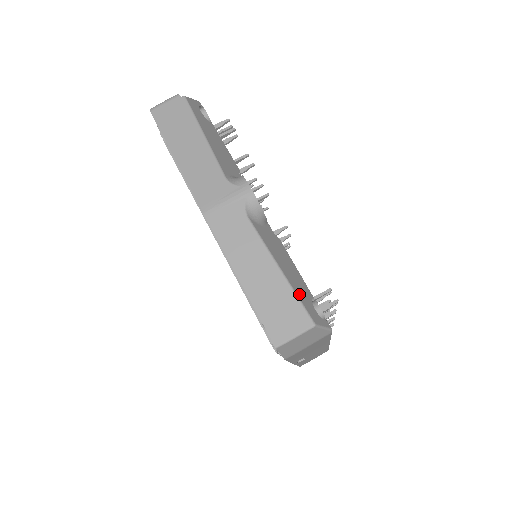
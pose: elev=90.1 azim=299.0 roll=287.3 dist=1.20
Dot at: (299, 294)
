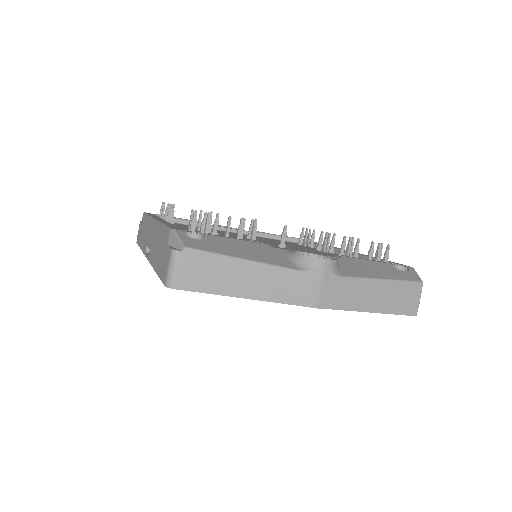
Dot at: (400, 278)
